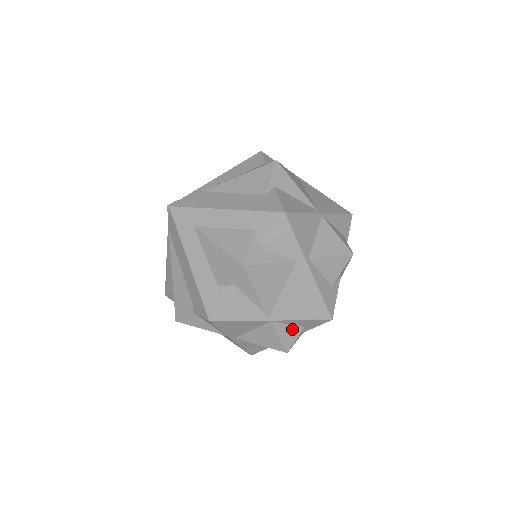
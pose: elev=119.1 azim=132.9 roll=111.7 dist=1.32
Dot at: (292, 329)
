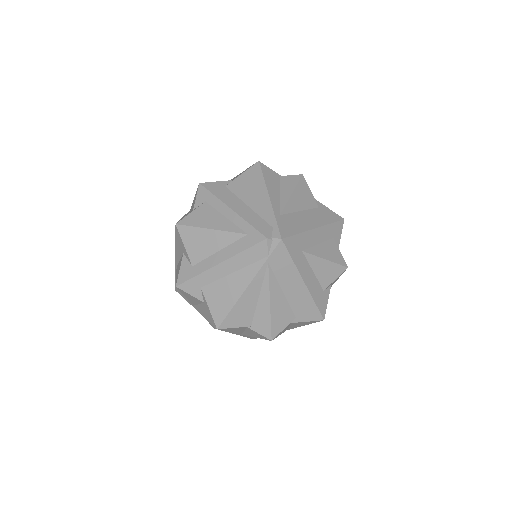
Dot at: occluded
